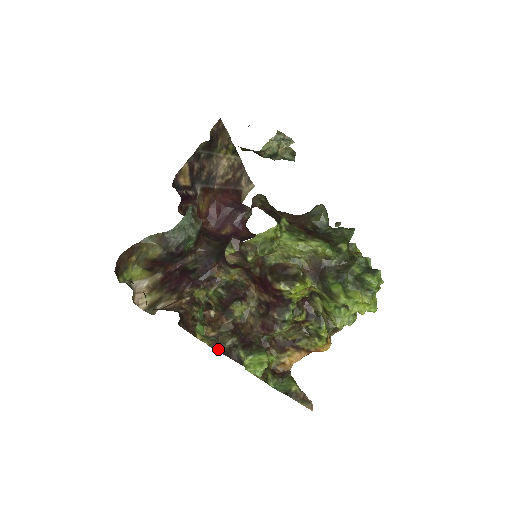
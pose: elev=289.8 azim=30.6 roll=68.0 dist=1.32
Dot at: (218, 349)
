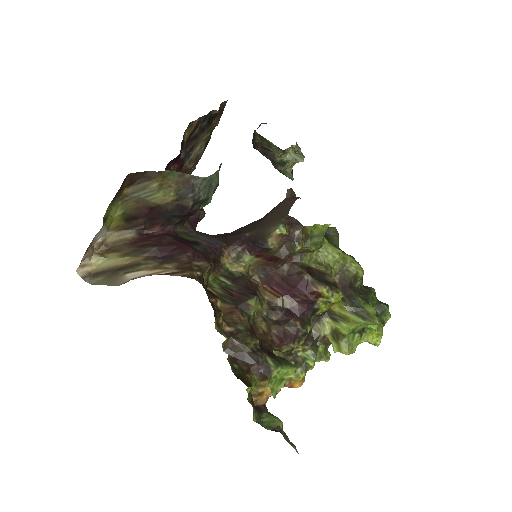
Dot at: (232, 351)
